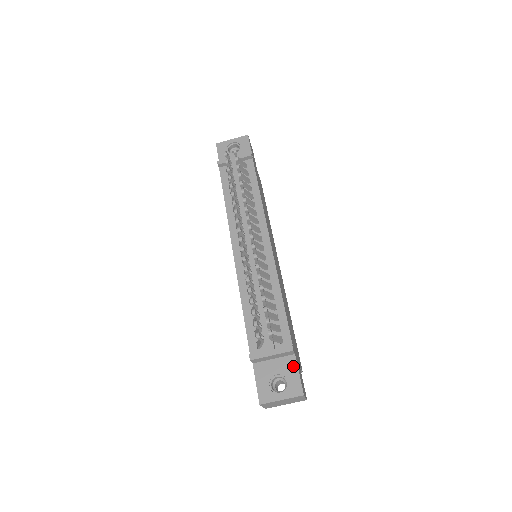
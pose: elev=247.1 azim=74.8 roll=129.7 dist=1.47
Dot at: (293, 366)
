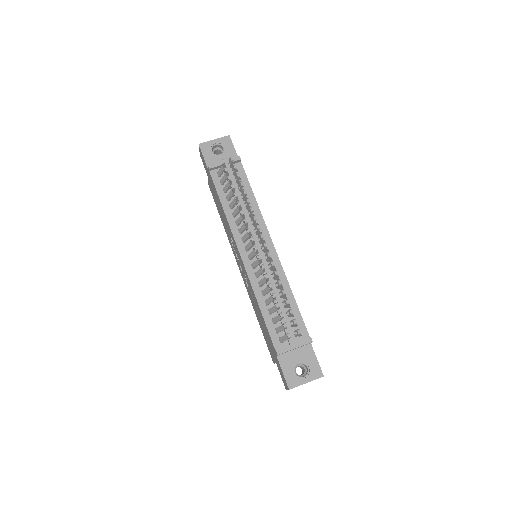
Dot at: (311, 354)
